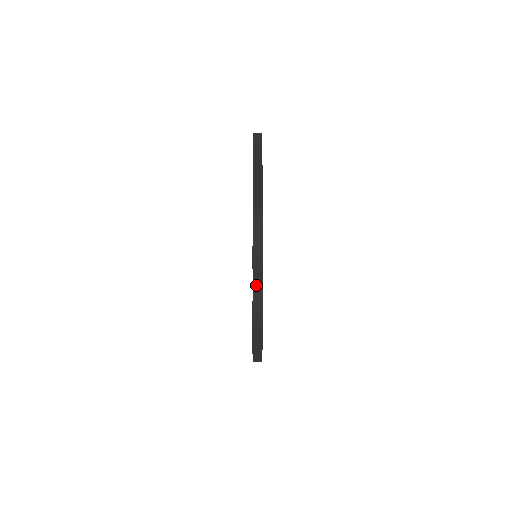
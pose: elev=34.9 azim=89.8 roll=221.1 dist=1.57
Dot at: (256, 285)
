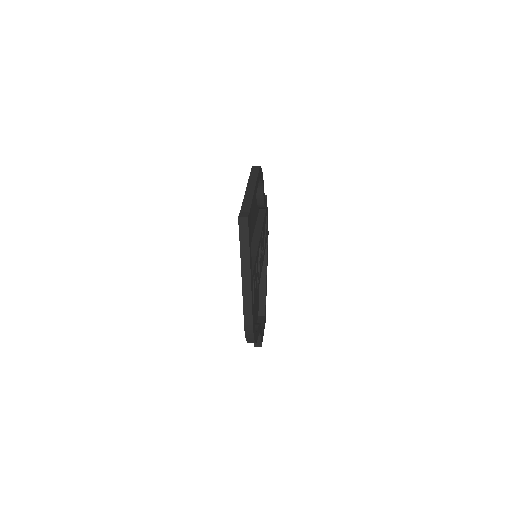
Dot at: occluded
